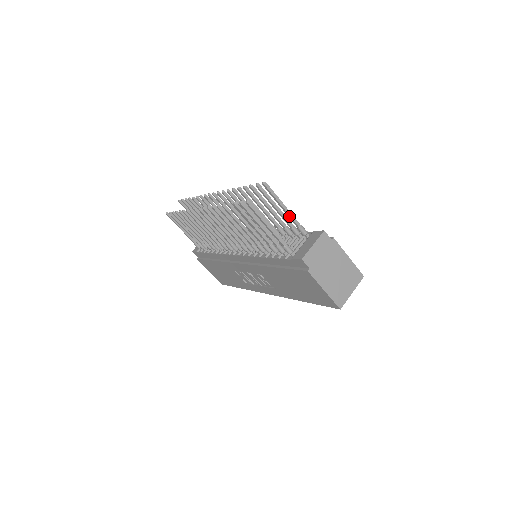
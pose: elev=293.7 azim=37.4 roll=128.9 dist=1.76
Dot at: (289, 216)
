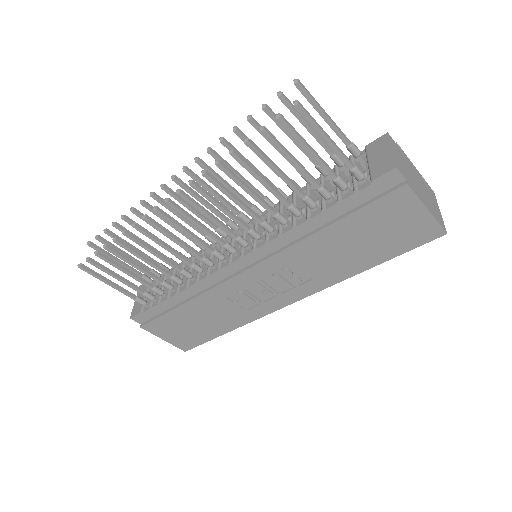
Dot at: (336, 129)
